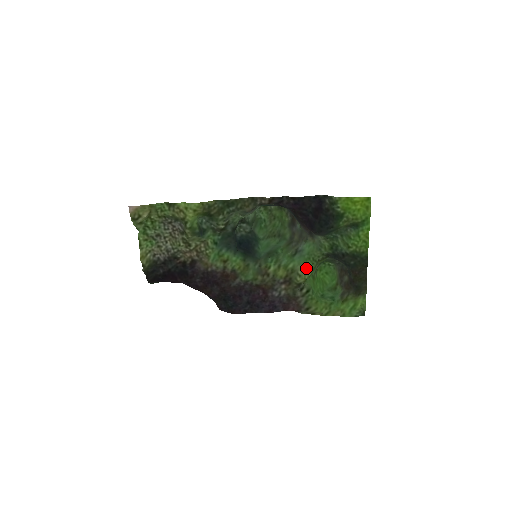
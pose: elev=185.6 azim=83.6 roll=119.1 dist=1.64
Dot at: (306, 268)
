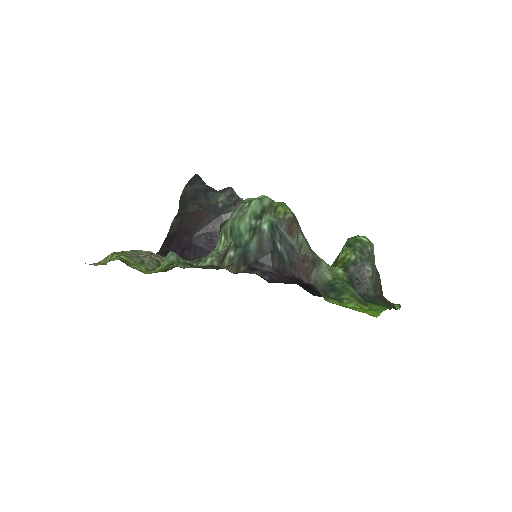
Dot at: occluded
